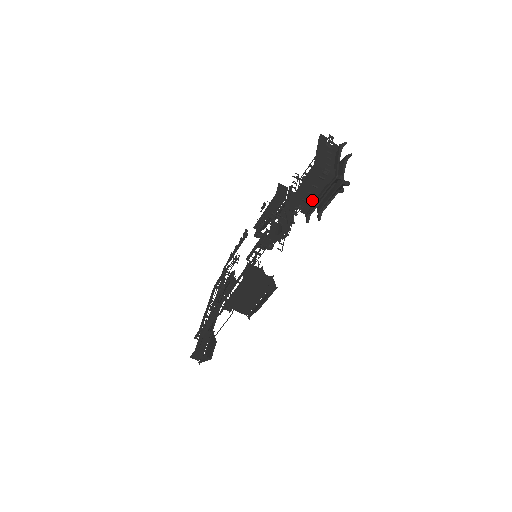
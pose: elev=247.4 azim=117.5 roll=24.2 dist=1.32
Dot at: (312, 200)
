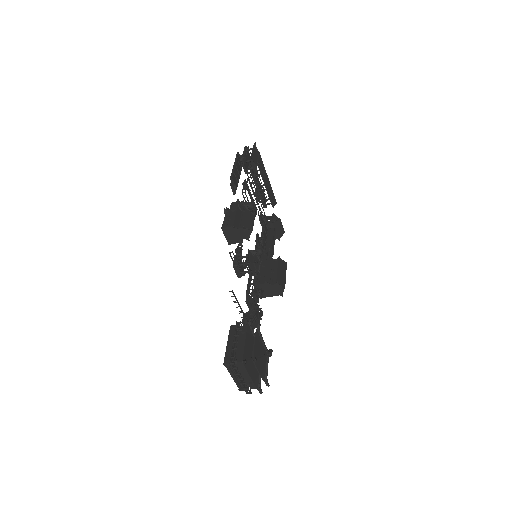
Dot at: occluded
